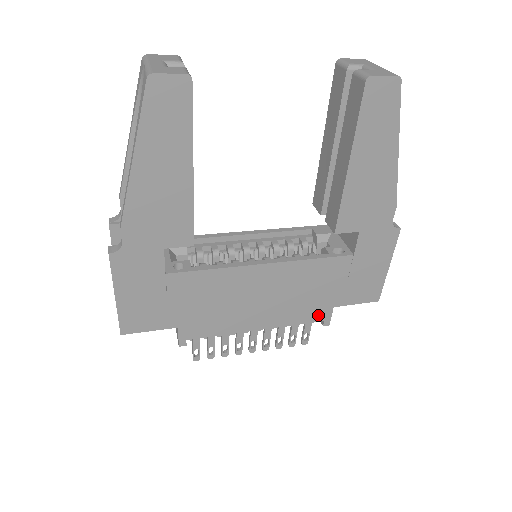
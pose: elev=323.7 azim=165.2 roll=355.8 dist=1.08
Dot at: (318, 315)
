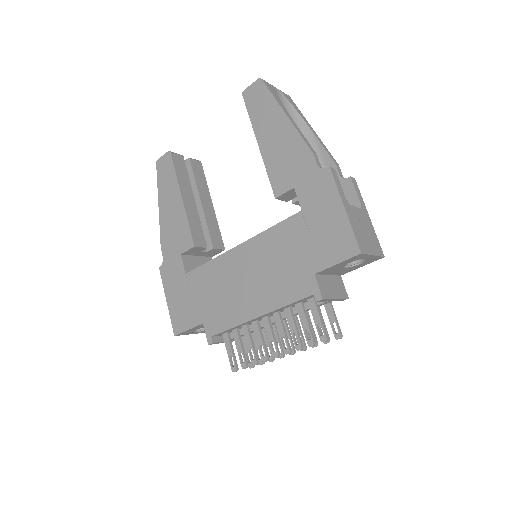
Dot at: (304, 288)
